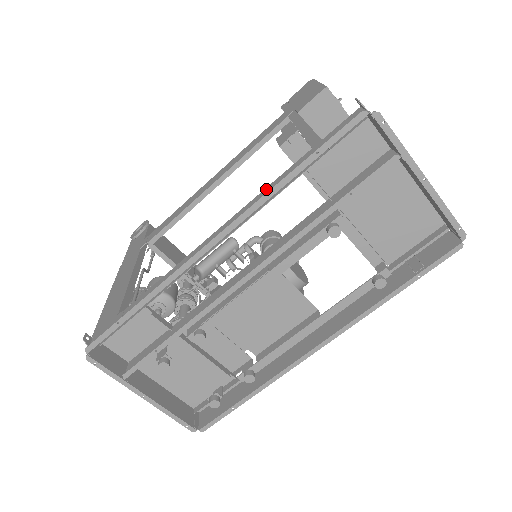
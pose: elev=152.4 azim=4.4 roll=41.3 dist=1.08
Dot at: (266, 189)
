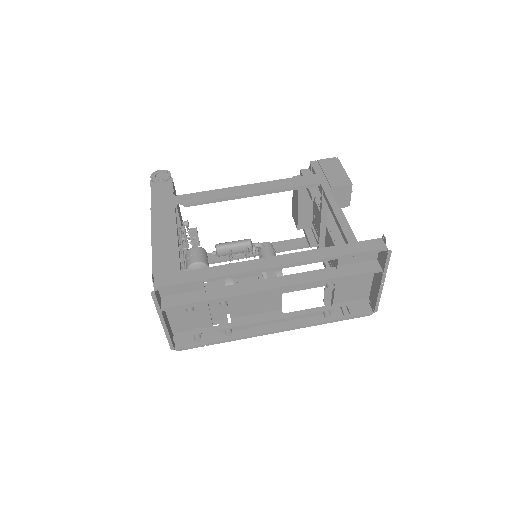
Dot at: (315, 251)
